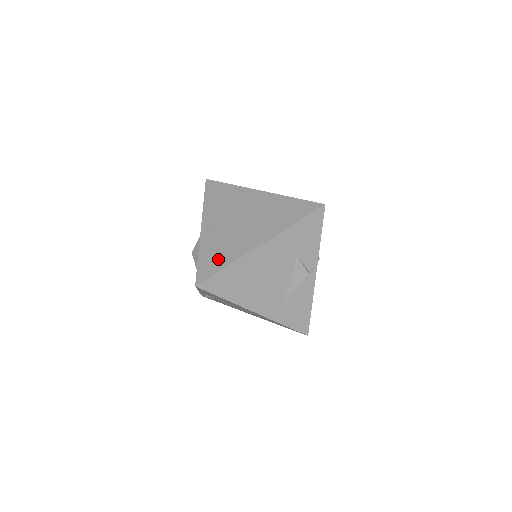
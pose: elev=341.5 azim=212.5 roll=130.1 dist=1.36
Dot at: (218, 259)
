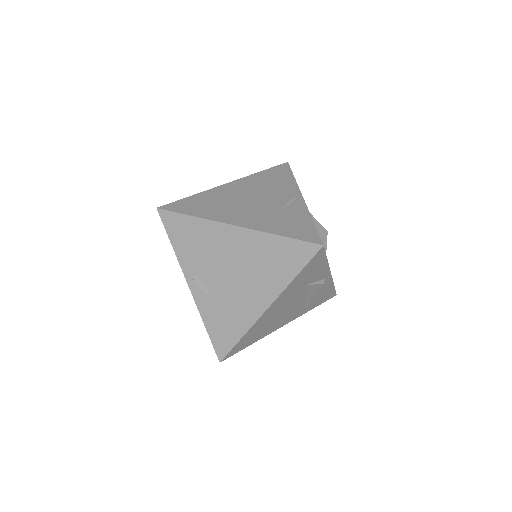
Dot at: (228, 330)
